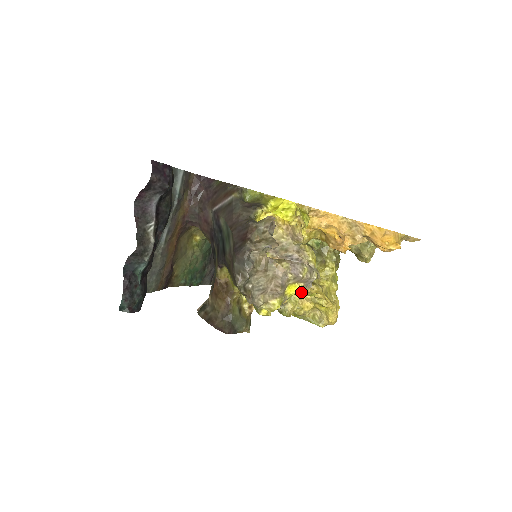
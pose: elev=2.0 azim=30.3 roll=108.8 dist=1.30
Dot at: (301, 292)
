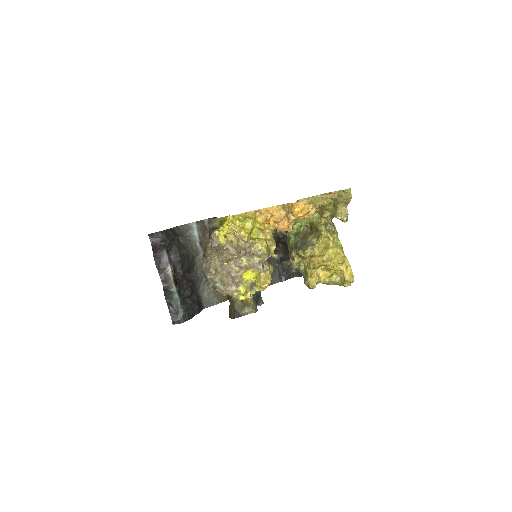
Dot at: (255, 275)
